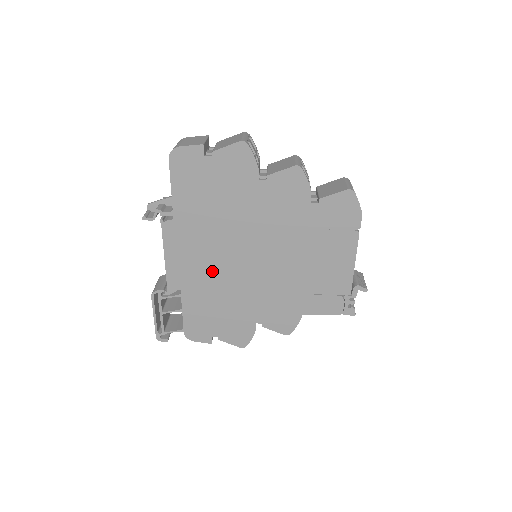
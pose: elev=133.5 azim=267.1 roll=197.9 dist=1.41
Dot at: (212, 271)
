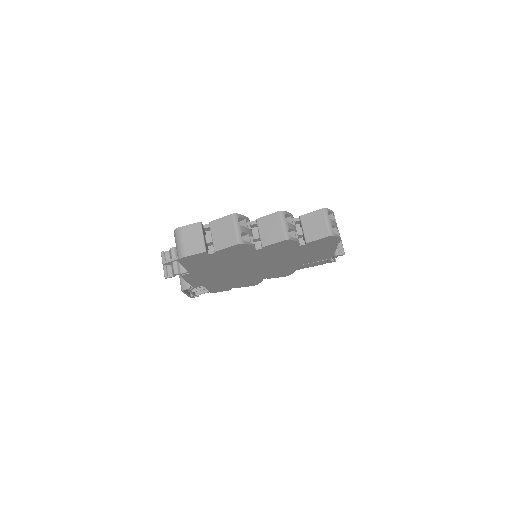
Dot at: (226, 277)
